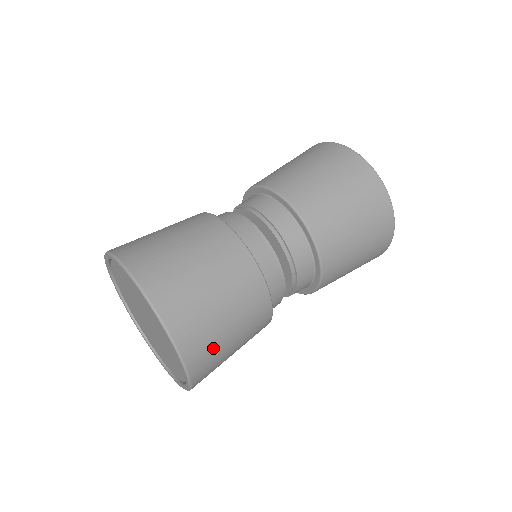
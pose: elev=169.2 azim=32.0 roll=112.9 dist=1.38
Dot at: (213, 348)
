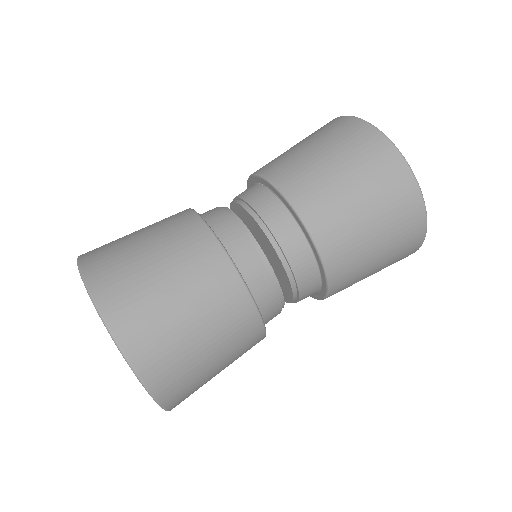
Dot at: (177, 359)
